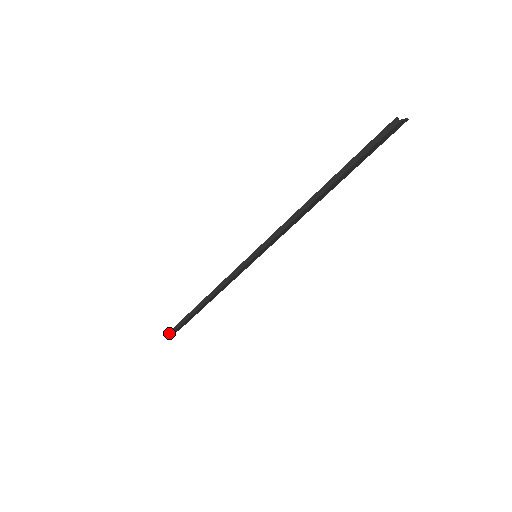
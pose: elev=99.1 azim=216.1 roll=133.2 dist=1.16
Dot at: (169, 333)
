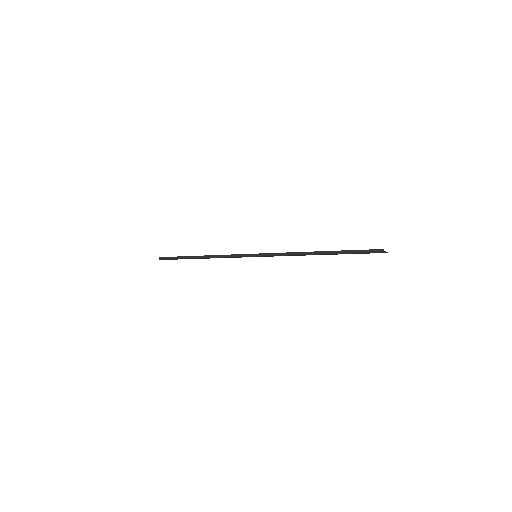
Dot at: (160, 258)
